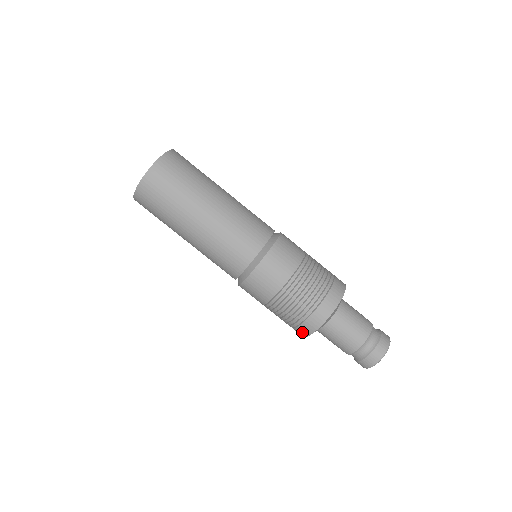
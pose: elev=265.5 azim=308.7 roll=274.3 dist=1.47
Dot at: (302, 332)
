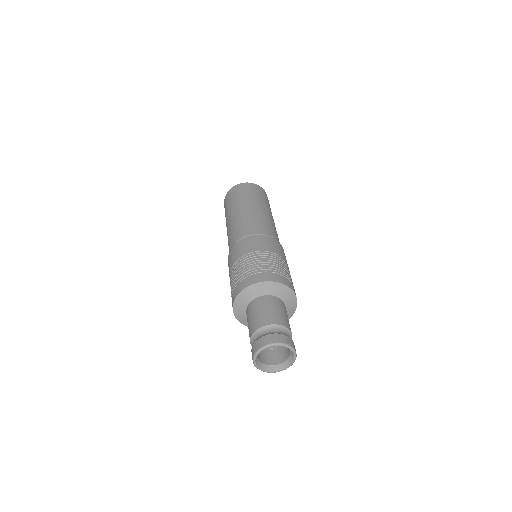
Dot at: (232, 306)
